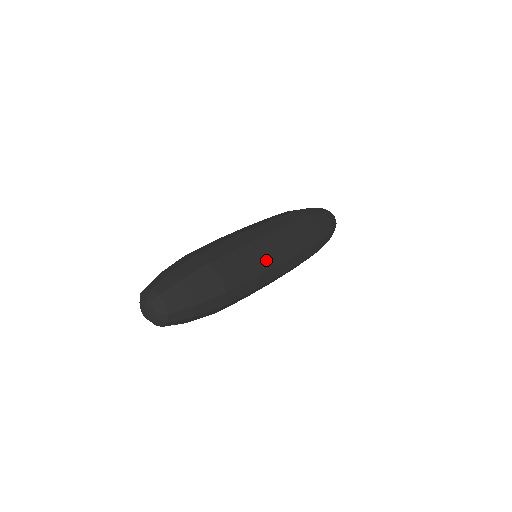
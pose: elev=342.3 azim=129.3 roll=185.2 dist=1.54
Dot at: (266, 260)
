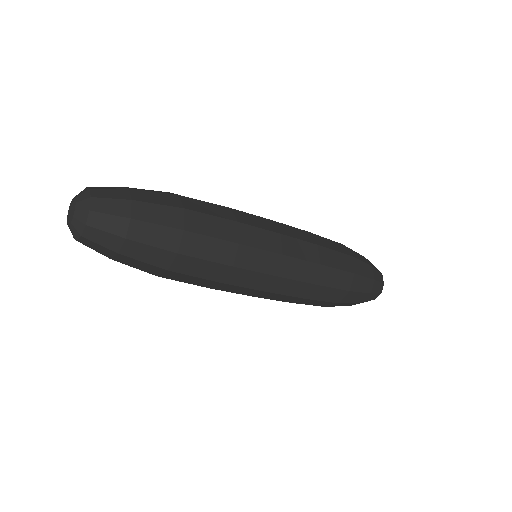
Dot at: (256, 256)
